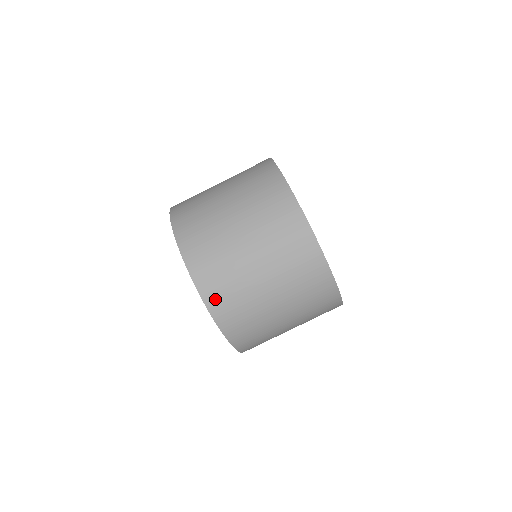
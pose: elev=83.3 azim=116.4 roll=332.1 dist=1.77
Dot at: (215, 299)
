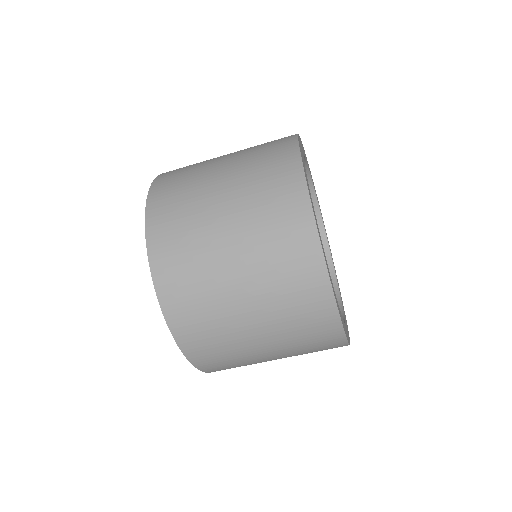
Dot at: (175, 305)
